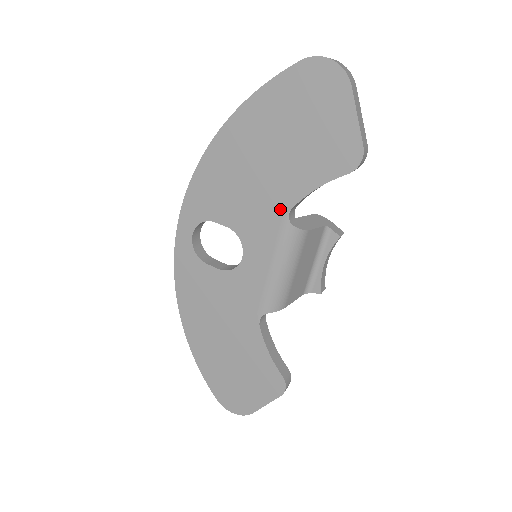
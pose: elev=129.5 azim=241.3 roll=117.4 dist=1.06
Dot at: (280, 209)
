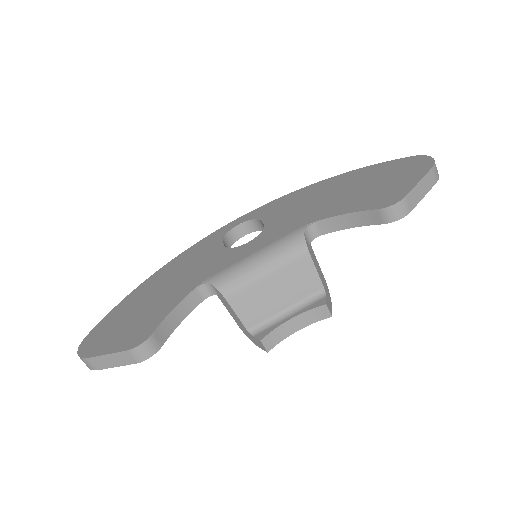
Dot at: (309, 220)
